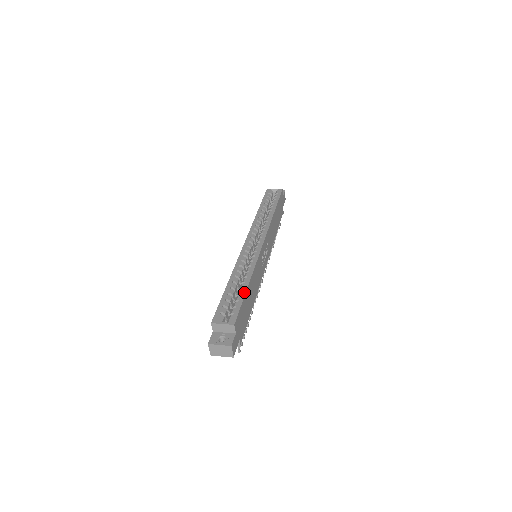
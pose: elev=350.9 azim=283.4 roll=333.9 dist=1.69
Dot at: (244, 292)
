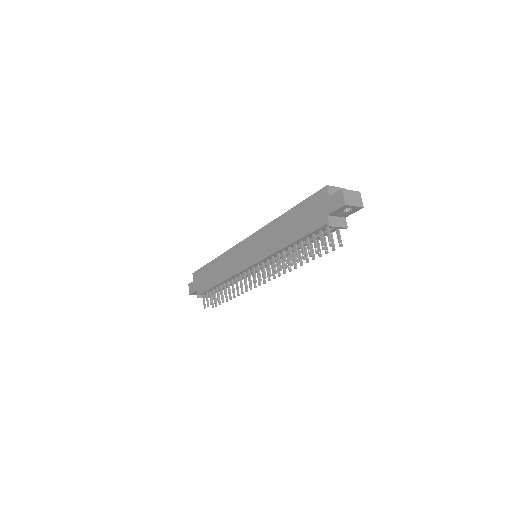
Dot at: occluded
